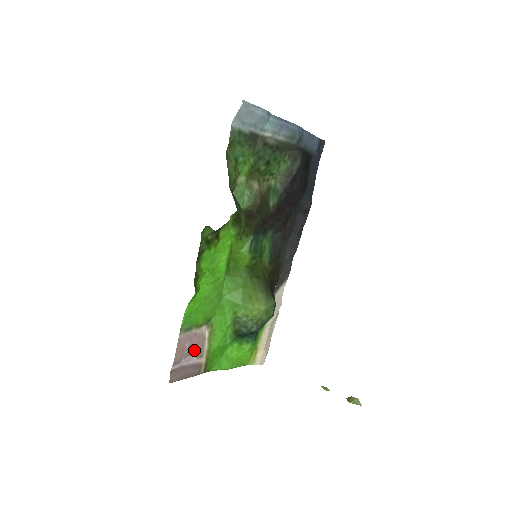
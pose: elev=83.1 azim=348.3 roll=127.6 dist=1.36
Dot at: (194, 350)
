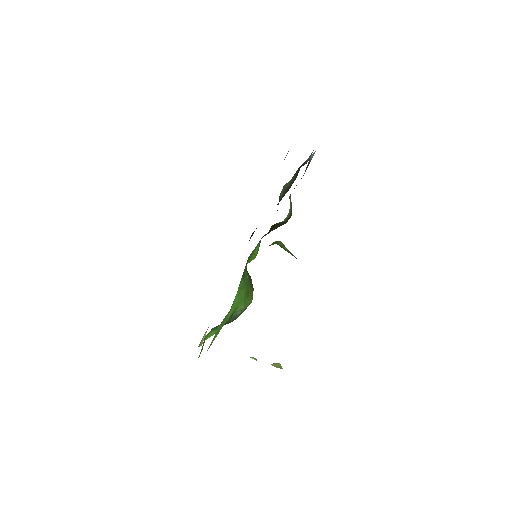
Dot at: occluded
